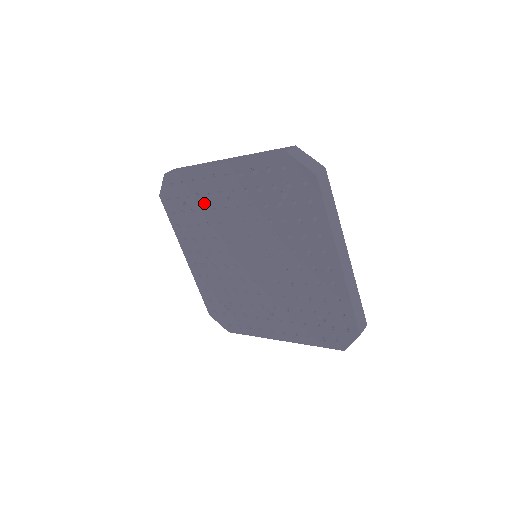
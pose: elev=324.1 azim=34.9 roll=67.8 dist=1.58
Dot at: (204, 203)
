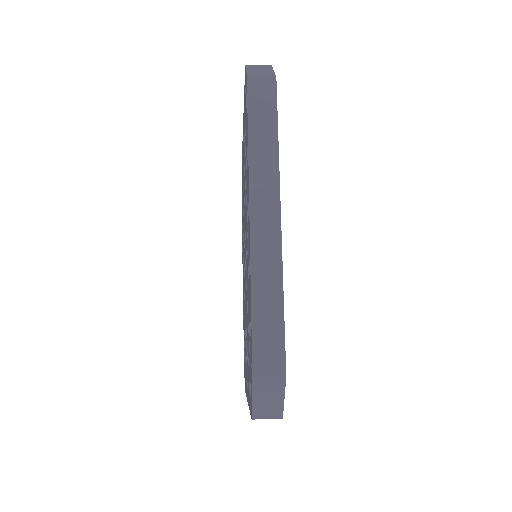
Dot at: occluded
